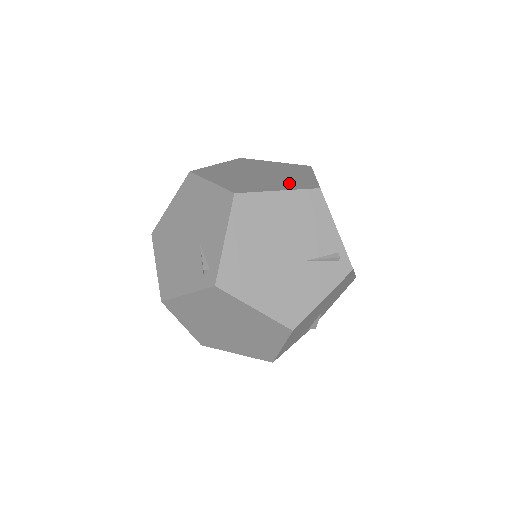
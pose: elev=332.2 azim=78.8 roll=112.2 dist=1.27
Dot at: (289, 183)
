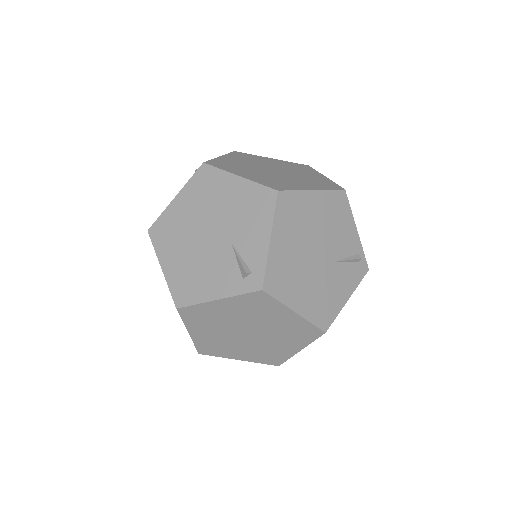
Dot at: (313, 182)
